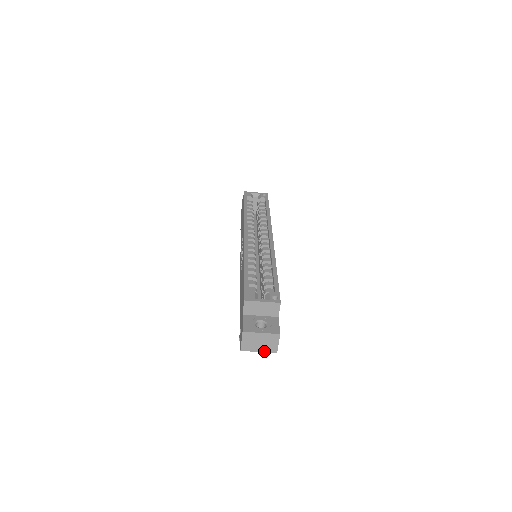
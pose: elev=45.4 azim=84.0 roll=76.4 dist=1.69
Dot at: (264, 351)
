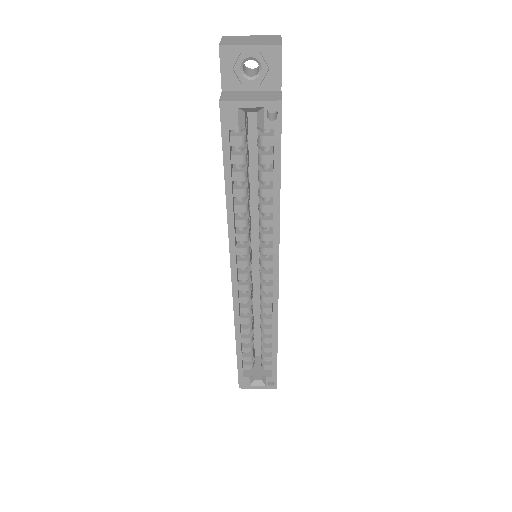
Dot at: occluded
